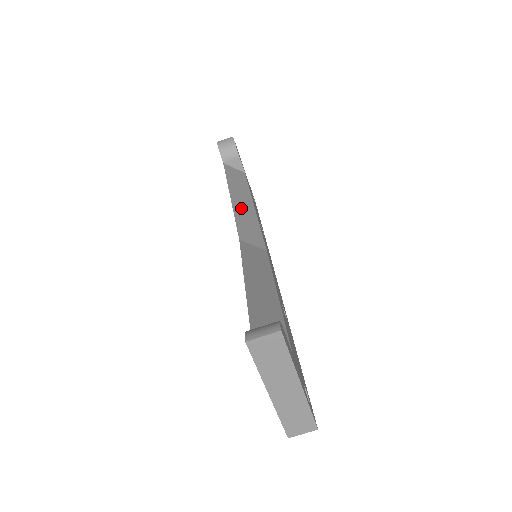
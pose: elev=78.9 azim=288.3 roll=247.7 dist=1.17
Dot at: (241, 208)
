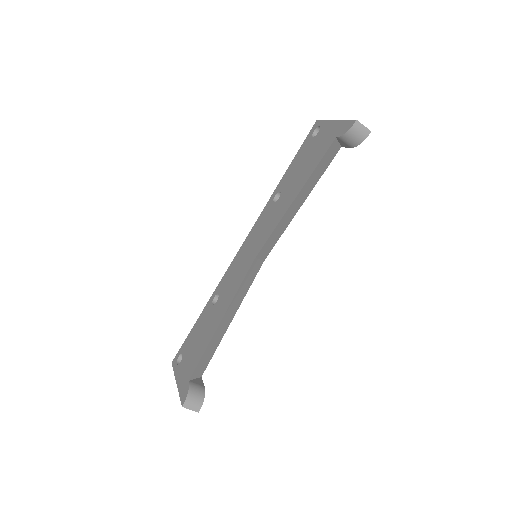
Dot at: (289, 214)
